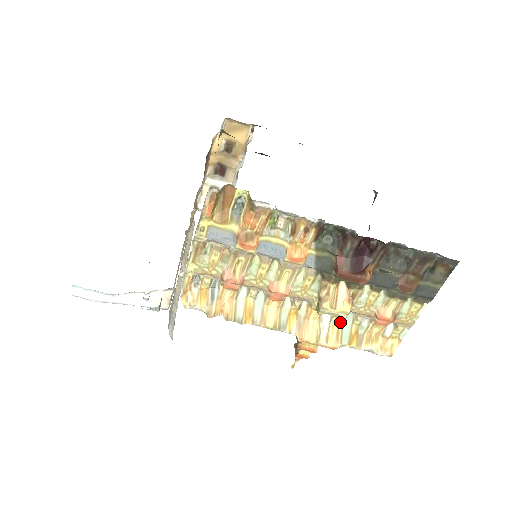
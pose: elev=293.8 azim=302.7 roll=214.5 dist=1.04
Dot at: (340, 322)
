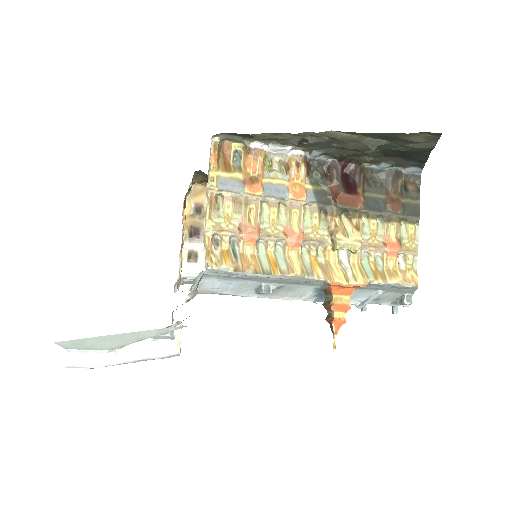
Dot at: (358, 261)
